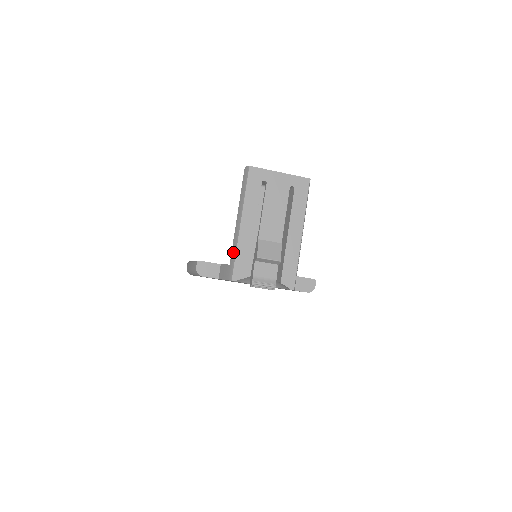
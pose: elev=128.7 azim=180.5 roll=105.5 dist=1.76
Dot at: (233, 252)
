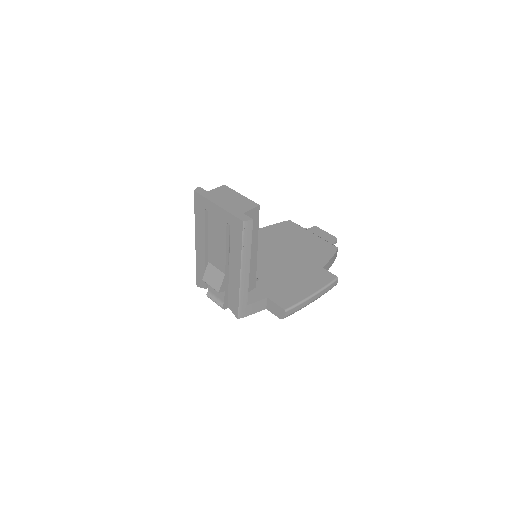
Dot at: occluded
